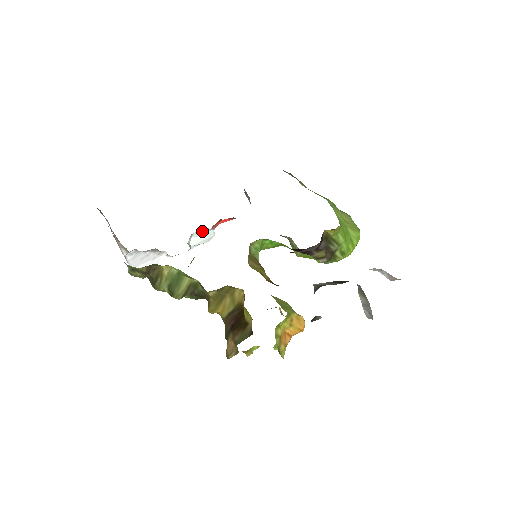
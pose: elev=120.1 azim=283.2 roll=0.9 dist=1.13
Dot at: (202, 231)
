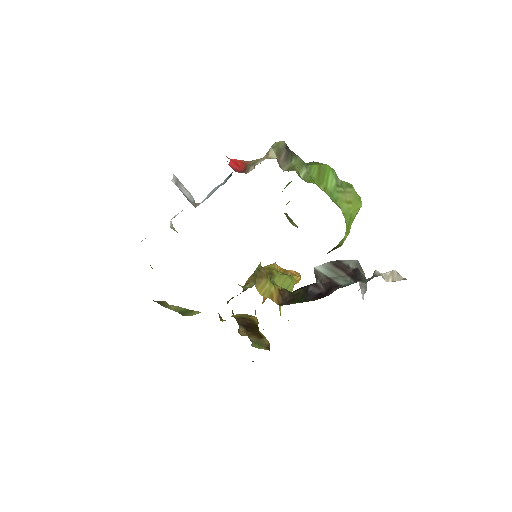
Dot at: occluded
